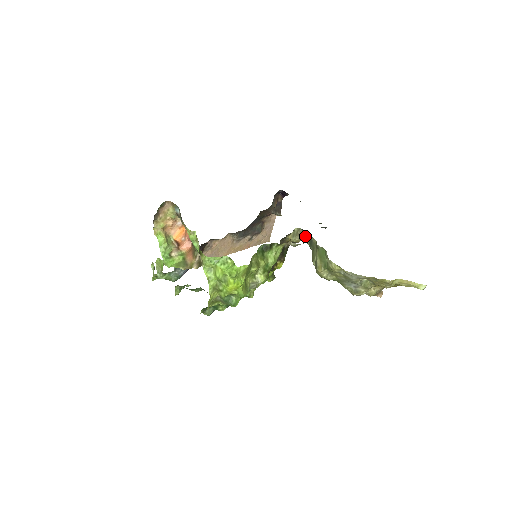
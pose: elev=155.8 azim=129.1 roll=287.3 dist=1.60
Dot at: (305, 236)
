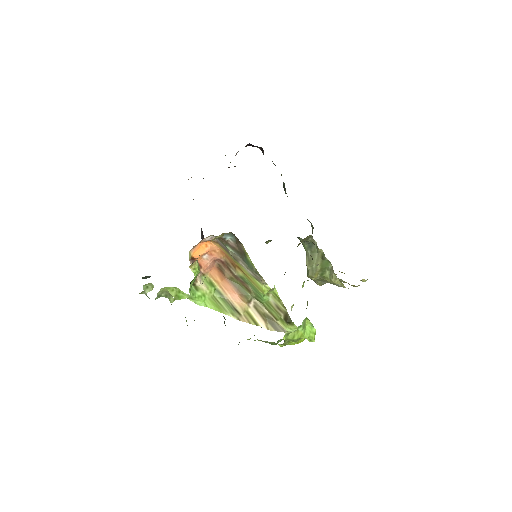
Dot at: (310, 241)
